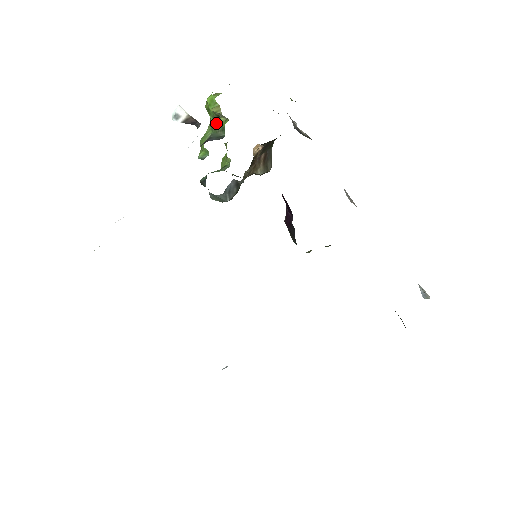
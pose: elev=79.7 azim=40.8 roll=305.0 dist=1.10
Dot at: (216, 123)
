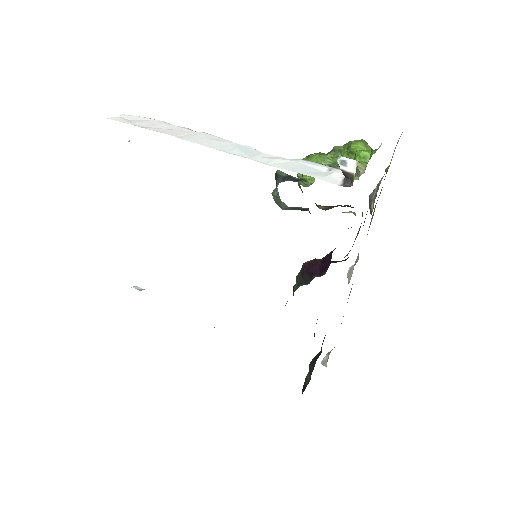
Dot at: occluded
